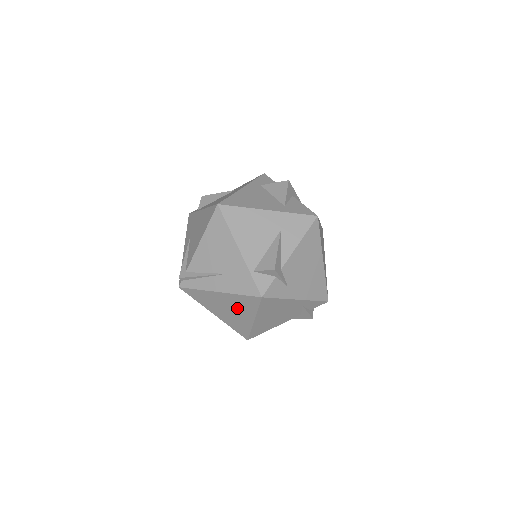
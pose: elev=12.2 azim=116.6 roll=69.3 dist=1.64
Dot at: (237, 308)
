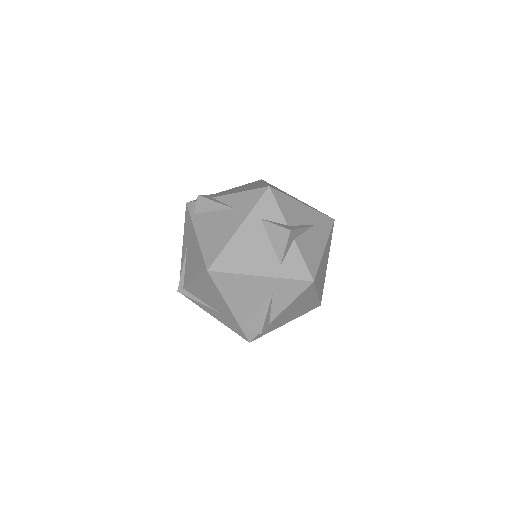
Dot at: occluded
